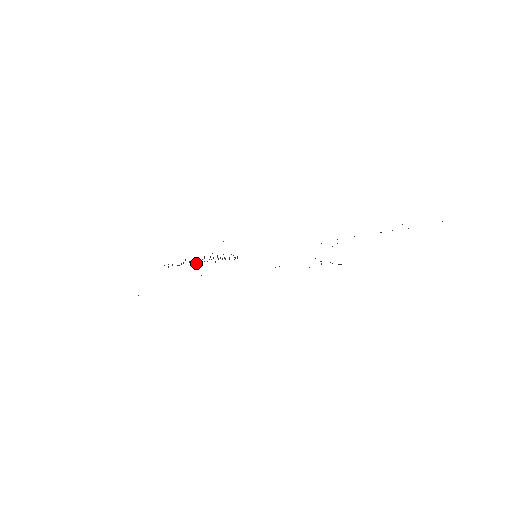
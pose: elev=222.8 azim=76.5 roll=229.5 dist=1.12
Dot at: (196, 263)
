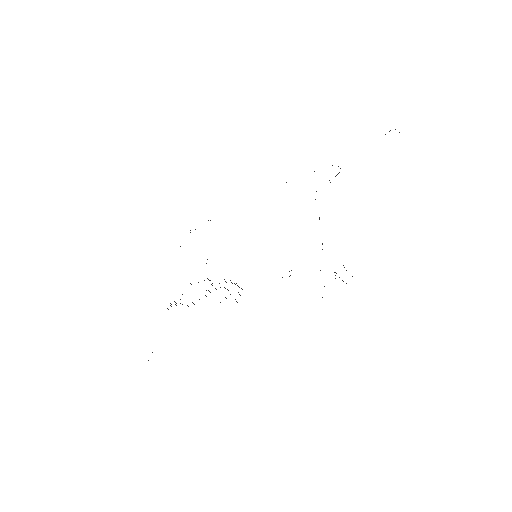
Dot at: occluded
